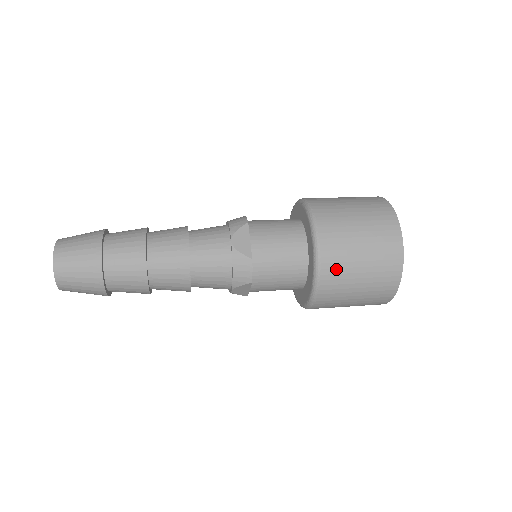
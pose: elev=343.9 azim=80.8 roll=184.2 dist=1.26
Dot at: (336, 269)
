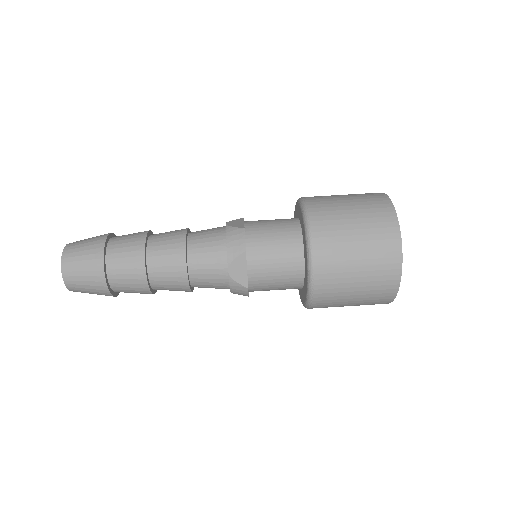
Dot at: (327, 303)
